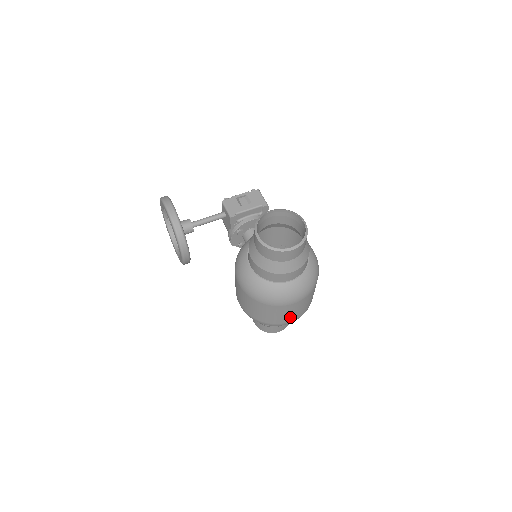
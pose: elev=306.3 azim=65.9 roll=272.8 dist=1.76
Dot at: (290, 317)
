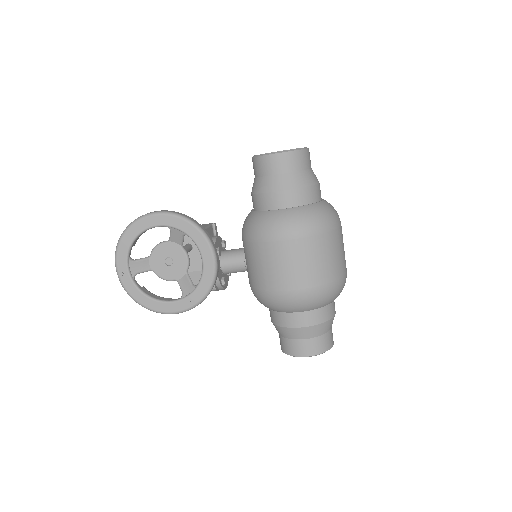
Dot at: occluded
